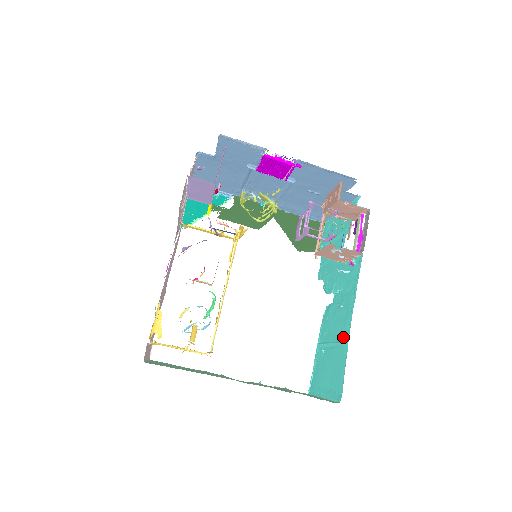
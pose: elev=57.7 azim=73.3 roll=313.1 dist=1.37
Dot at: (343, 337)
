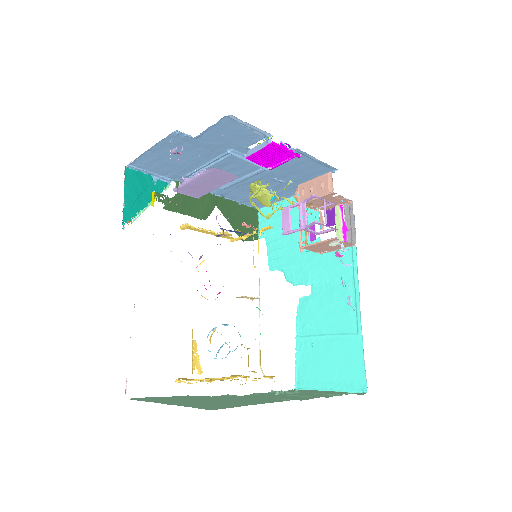
Dot at: (349, 329)
